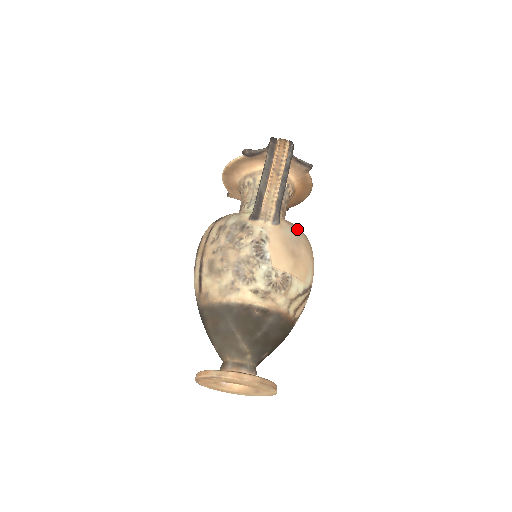
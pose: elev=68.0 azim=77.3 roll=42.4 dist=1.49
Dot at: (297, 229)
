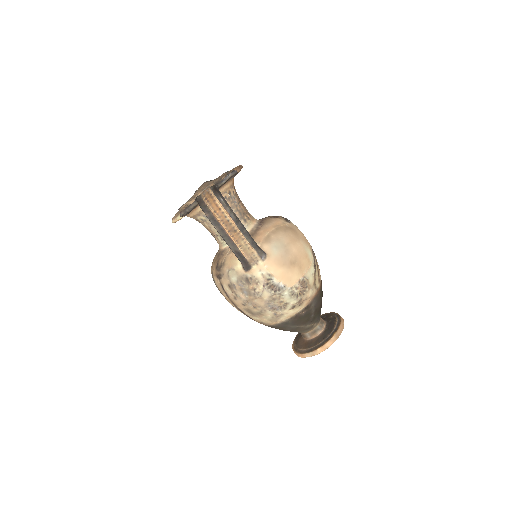
Dot at: (276, 237)
